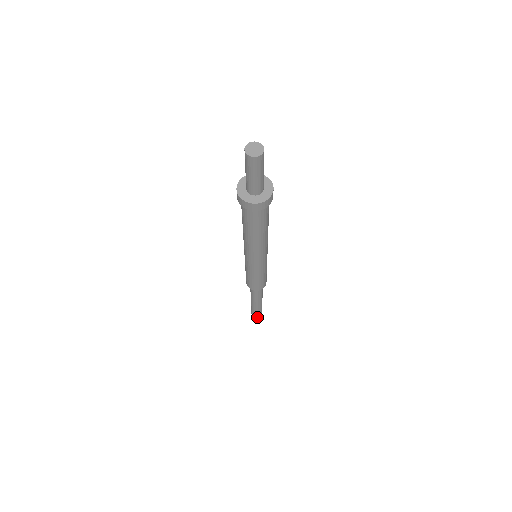
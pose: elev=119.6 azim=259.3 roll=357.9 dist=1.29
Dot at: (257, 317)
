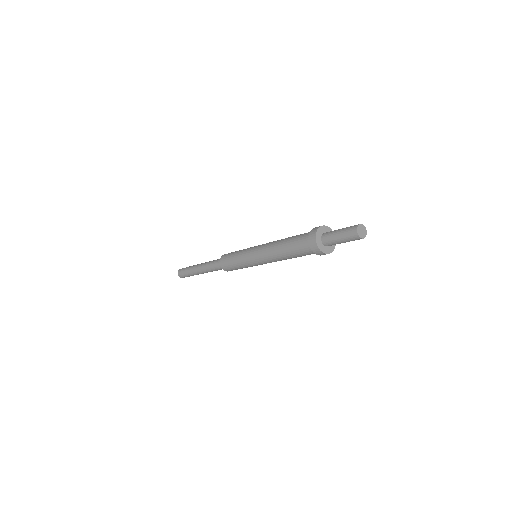
Dot at: (187, 275)
